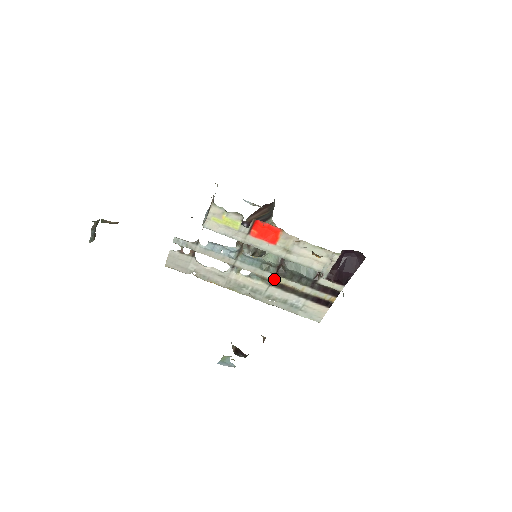
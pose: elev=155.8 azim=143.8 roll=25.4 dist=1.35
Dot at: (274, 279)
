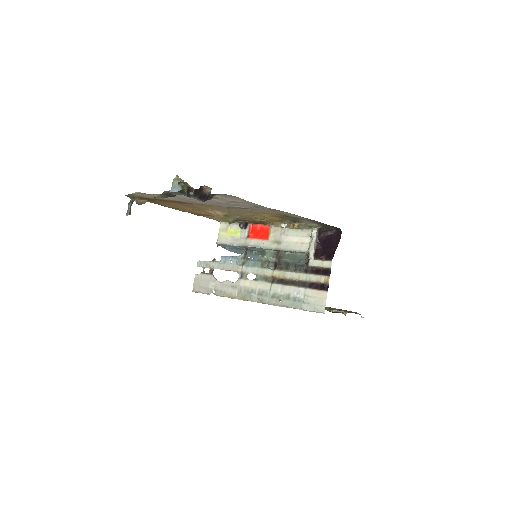
Dot at: (274, 275)
